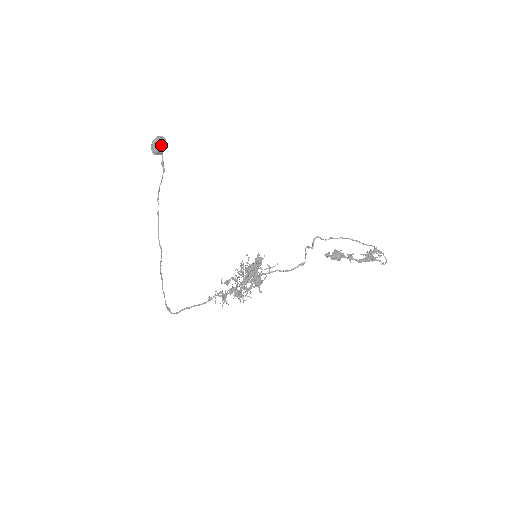
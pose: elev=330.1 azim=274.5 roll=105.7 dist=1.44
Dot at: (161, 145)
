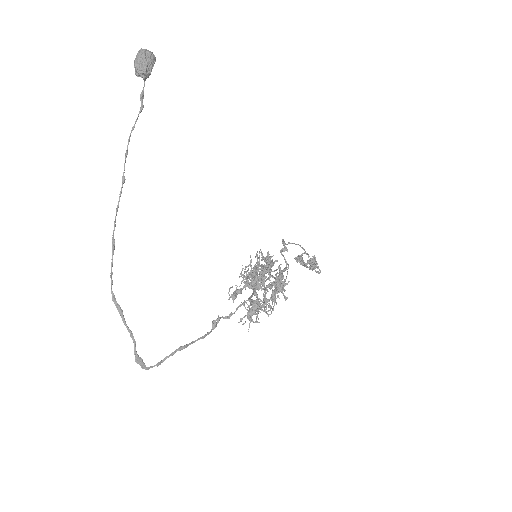
Dot at: (152, 64)
